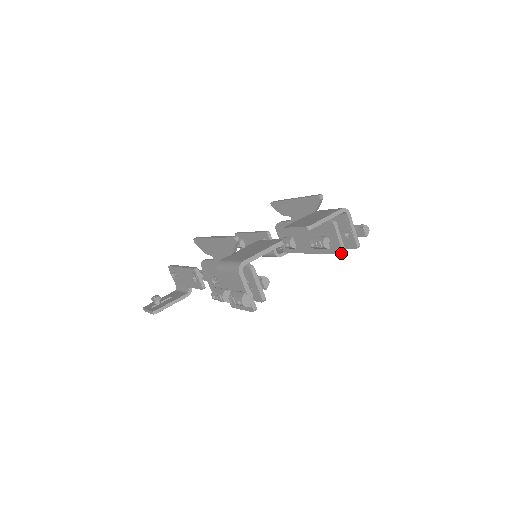
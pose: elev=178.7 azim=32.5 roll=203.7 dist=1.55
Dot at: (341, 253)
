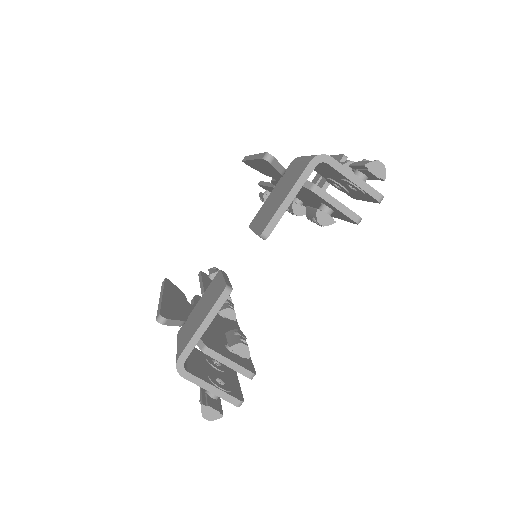
Dot at: occluded
